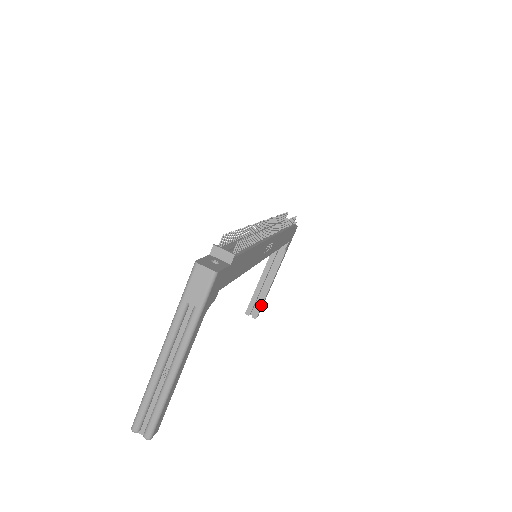
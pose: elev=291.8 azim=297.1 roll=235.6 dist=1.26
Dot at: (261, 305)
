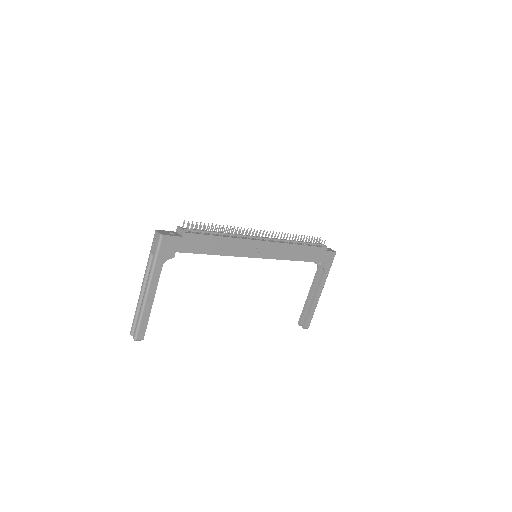
Dot at: (308, 317)
